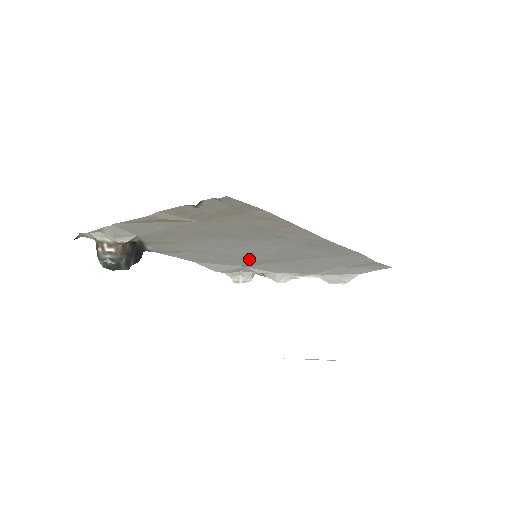
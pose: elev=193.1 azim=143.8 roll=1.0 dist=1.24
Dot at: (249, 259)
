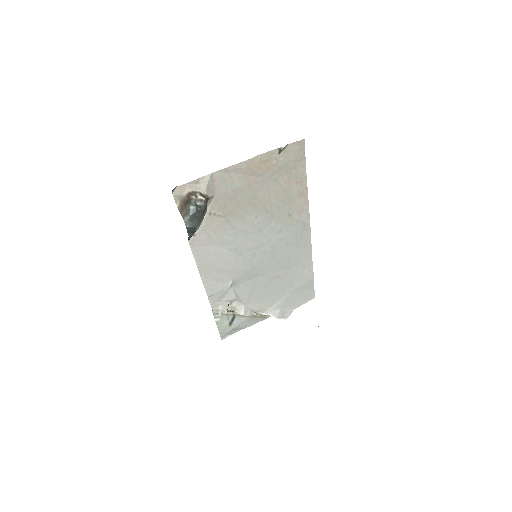
Dot at: (246, 265)
